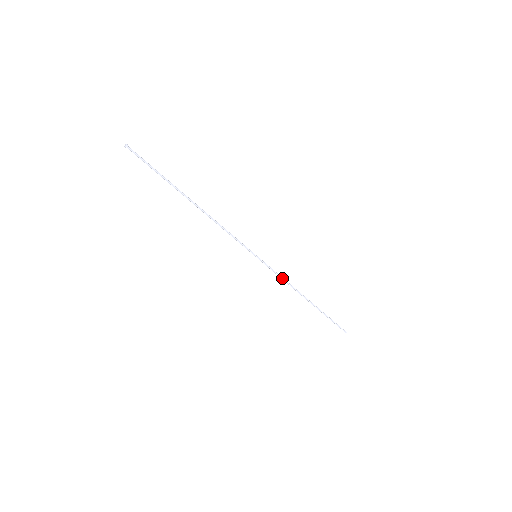
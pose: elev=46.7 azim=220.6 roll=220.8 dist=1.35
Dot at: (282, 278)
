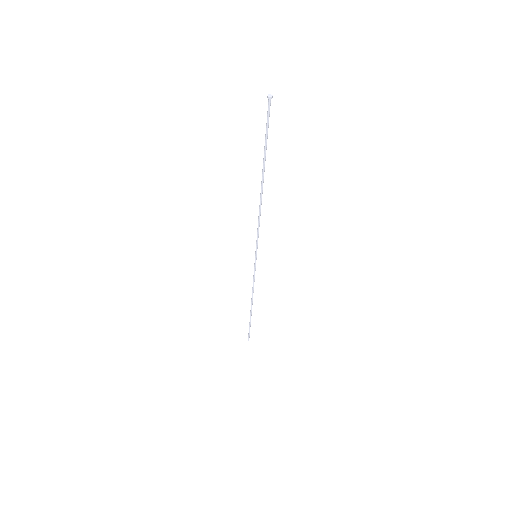
Dot at: occluded
